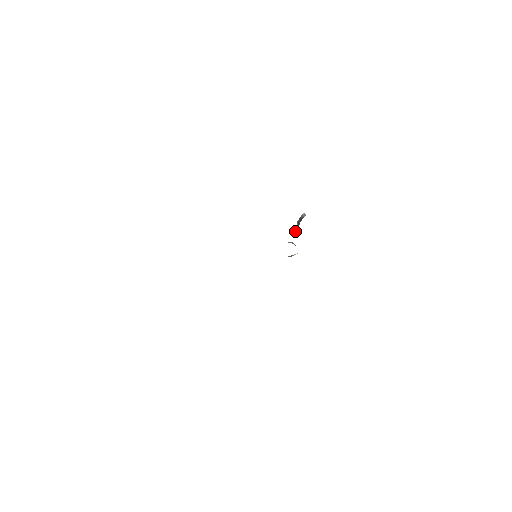
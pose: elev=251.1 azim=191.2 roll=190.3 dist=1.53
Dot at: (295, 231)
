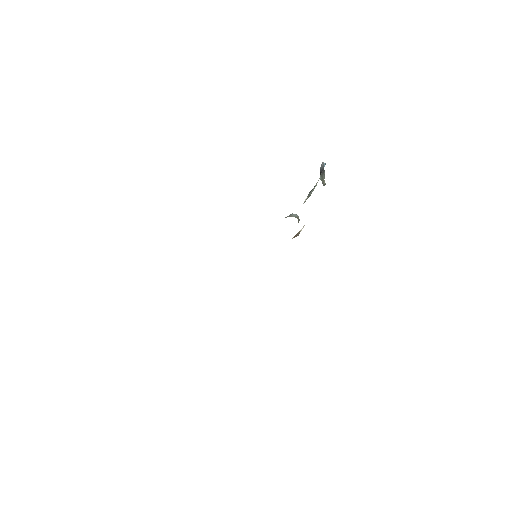
Dot at: (308, 194)
